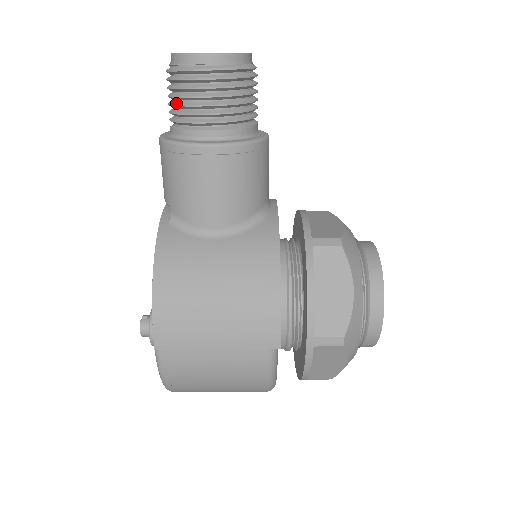
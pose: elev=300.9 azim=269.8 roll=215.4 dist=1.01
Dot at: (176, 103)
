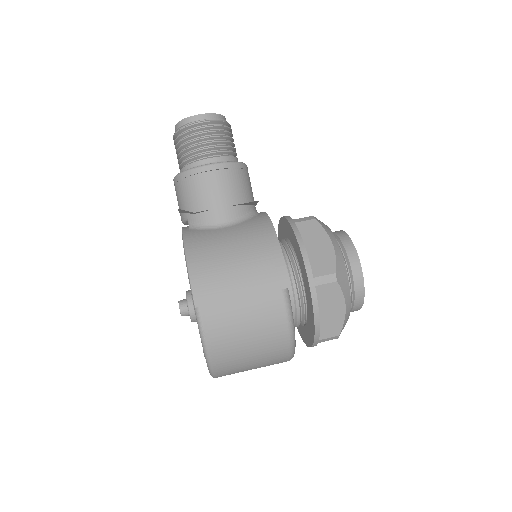
Dot at: (183, 150)
